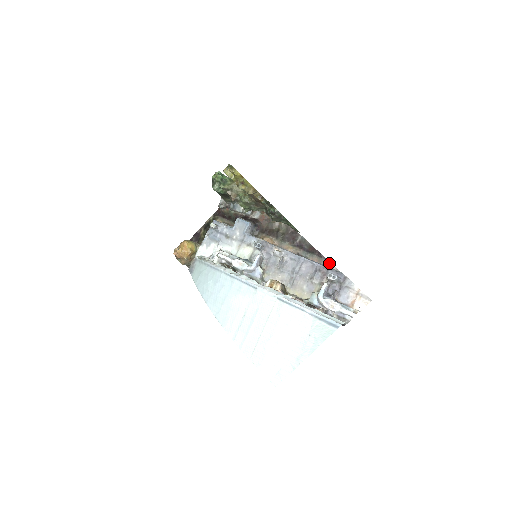
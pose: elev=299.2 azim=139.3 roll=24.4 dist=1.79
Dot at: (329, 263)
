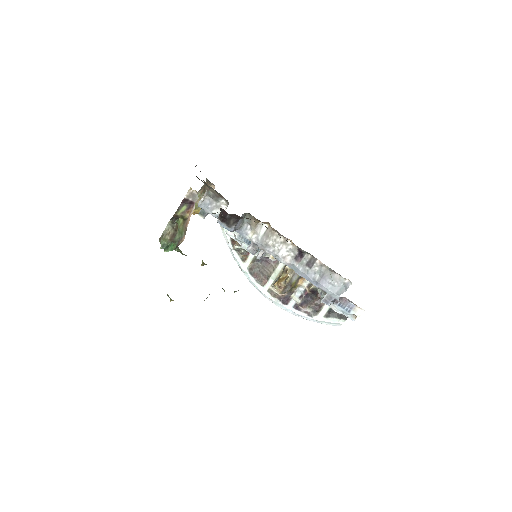
Dot at: (331, 269)
